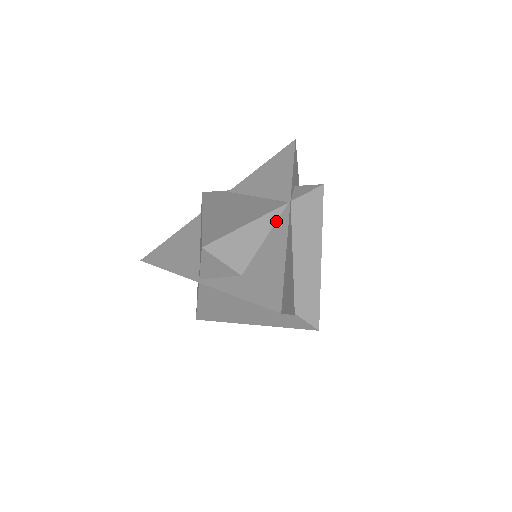
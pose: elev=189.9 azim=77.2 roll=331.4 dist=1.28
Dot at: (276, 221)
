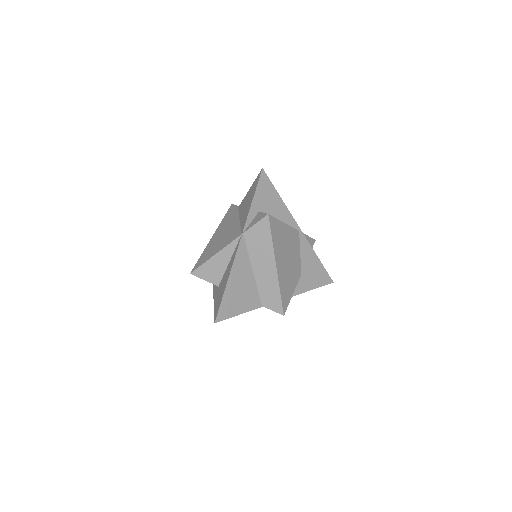
Dot at: (235, 249)
